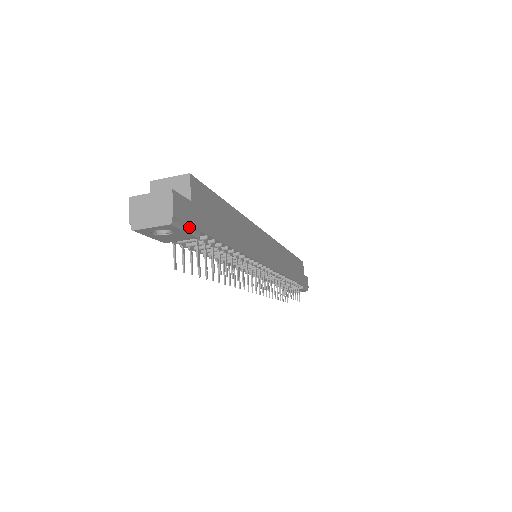
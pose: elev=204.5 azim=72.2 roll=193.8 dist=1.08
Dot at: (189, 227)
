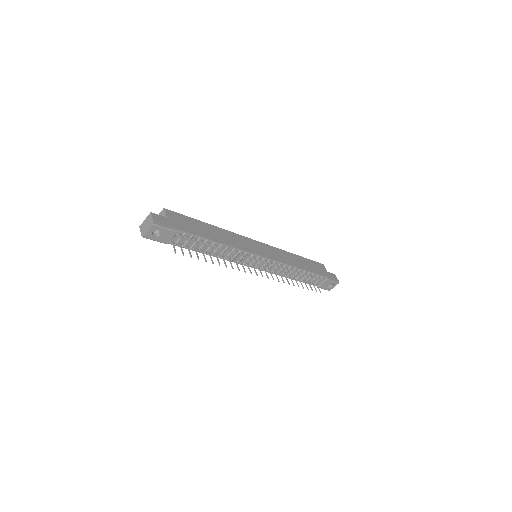
Dot at: (168, 227)
